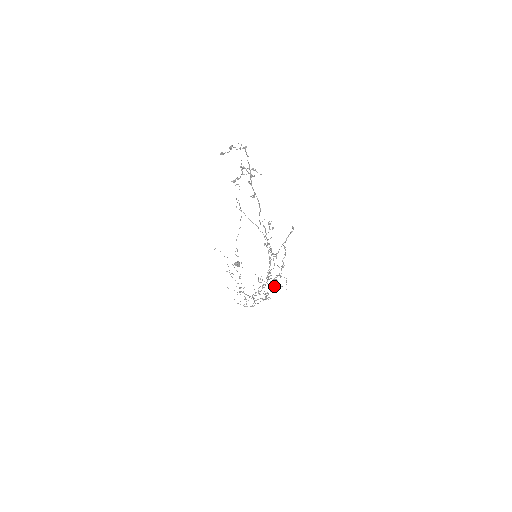
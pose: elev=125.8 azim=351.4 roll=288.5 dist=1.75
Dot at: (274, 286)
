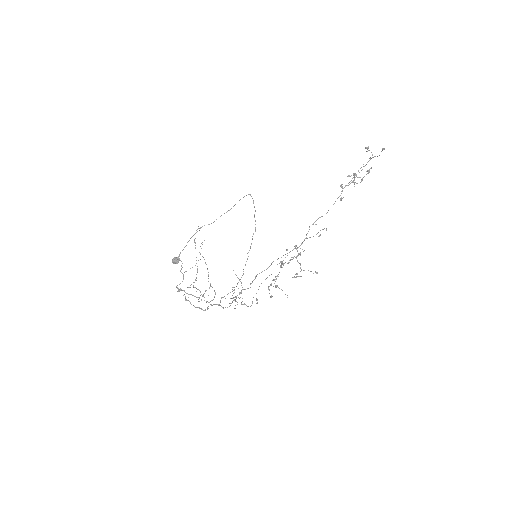
Dot at: occluded
